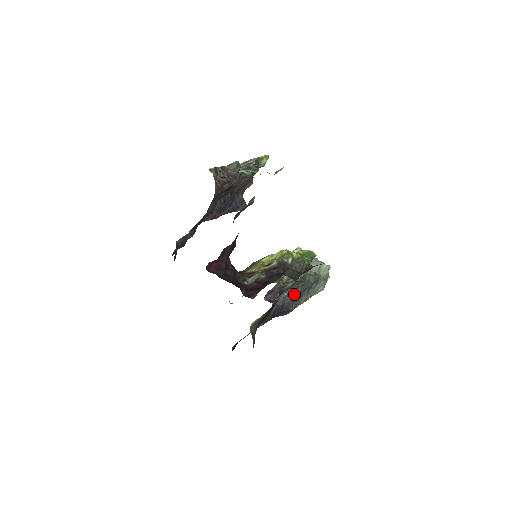
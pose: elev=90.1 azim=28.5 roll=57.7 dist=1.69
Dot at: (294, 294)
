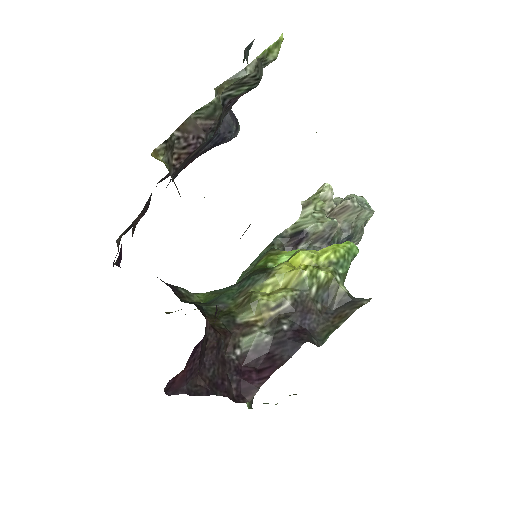
Dot at: occluded
